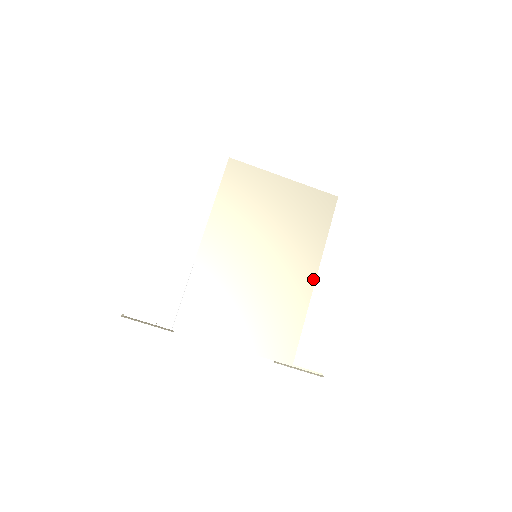
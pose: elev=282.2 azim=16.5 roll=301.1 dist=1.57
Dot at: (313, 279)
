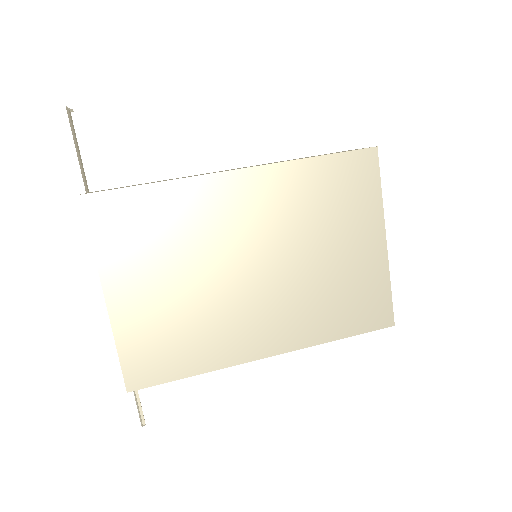
Dot at: (265, 354)
